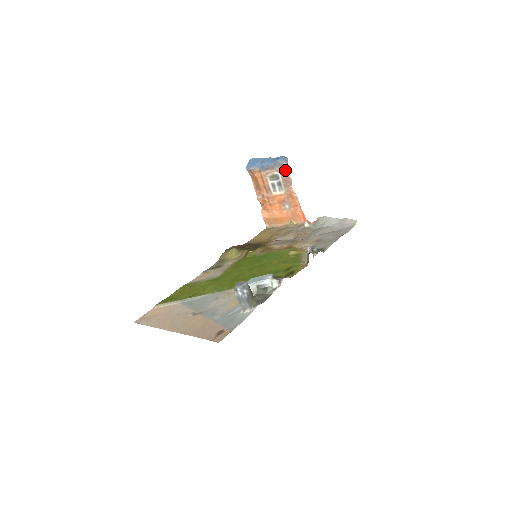
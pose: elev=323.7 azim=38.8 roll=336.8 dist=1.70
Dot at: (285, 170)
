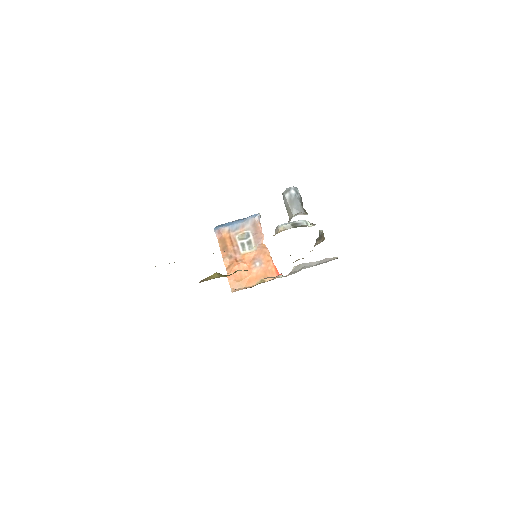
Dot at: (257, 226)
